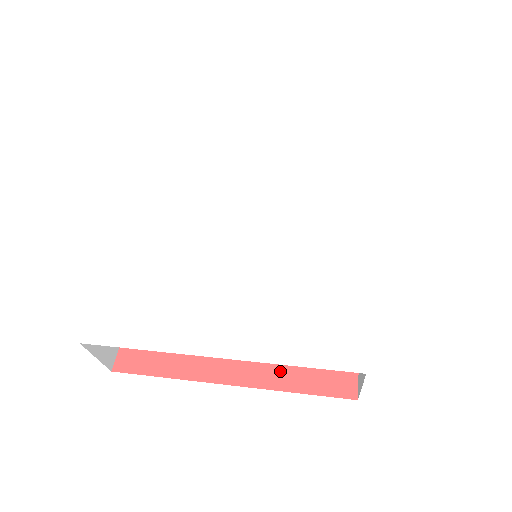
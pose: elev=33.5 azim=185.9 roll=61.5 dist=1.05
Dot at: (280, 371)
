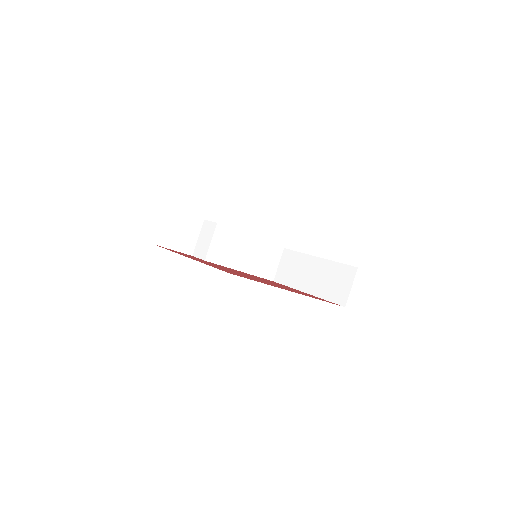
Dot at: occluded
